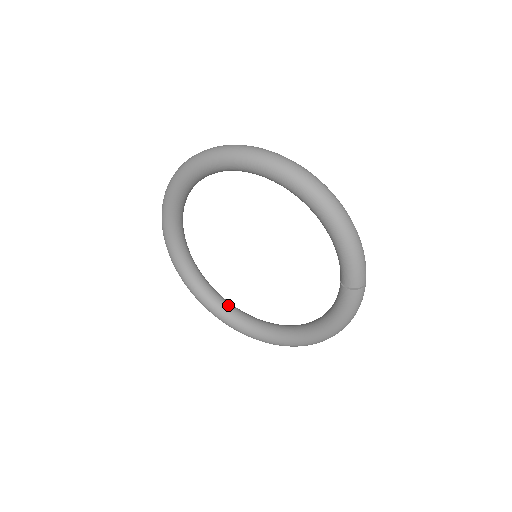
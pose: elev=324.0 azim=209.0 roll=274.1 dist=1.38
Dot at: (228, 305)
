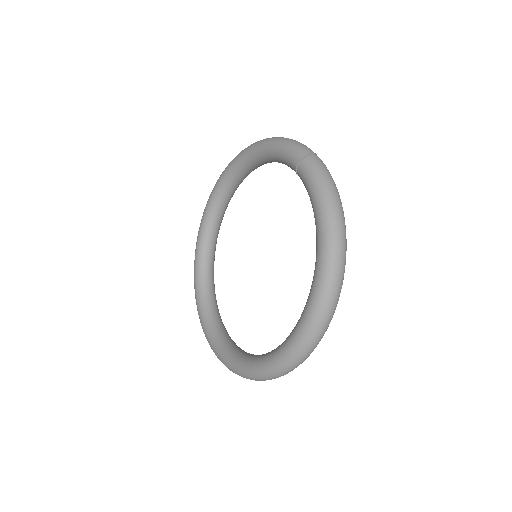
Dot at: occluded
